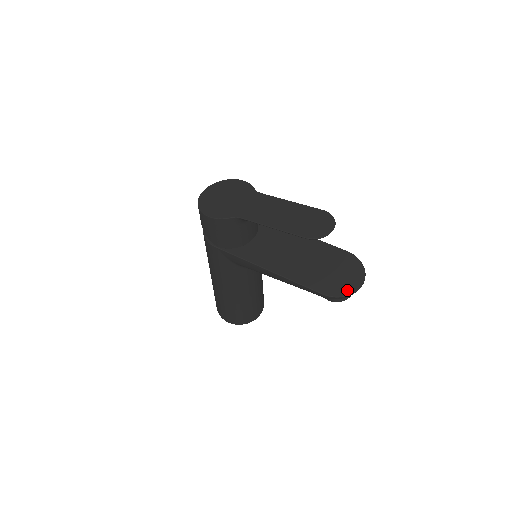
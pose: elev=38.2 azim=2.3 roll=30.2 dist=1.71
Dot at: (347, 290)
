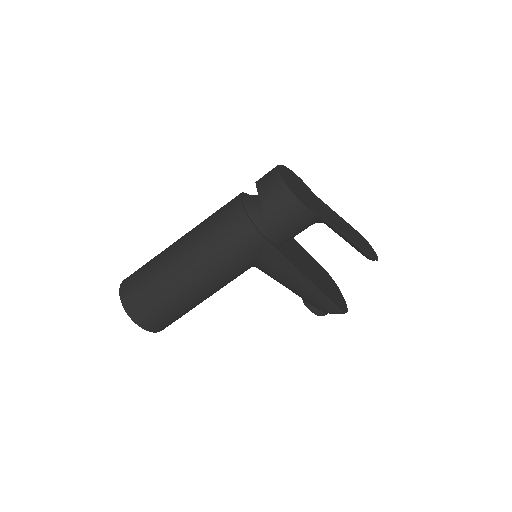
Dot at: (345, 307)
